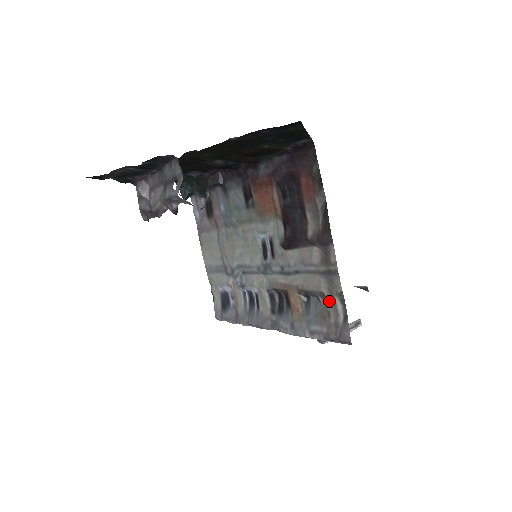
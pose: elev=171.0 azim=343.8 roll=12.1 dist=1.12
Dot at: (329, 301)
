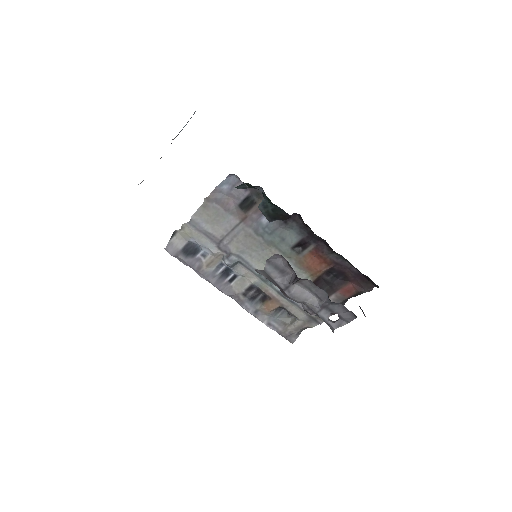
Dot at: (299, 325)
